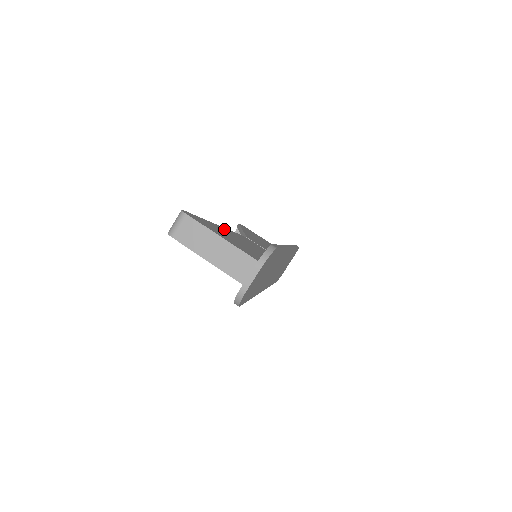
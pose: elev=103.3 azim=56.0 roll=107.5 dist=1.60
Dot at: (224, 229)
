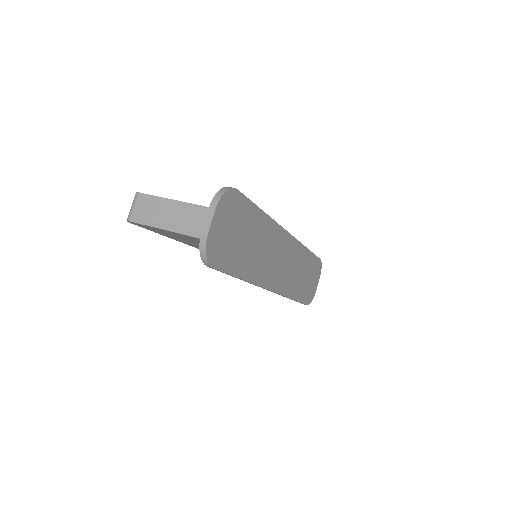
Dot at: occluded
